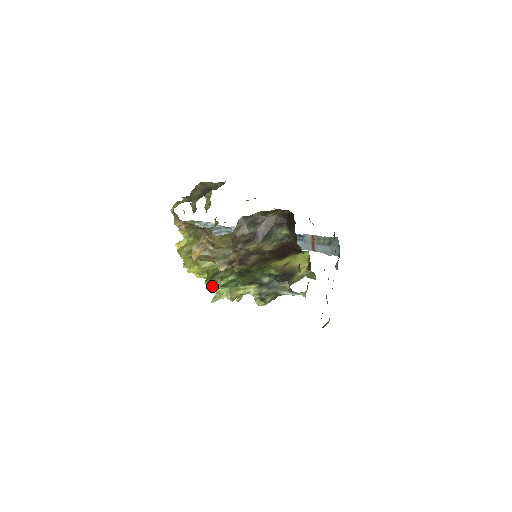
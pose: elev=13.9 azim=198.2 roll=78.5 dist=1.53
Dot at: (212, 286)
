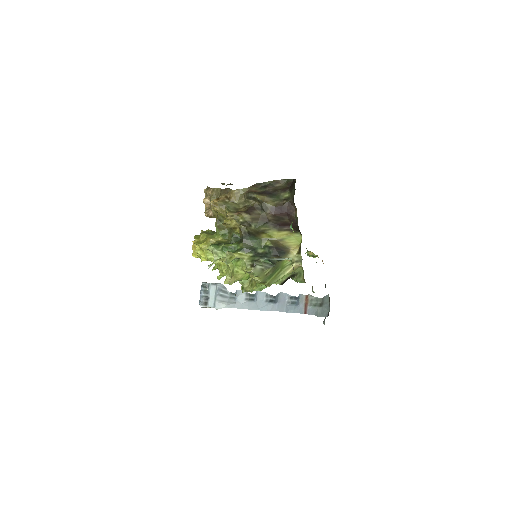
Dot at: (213, 251)
